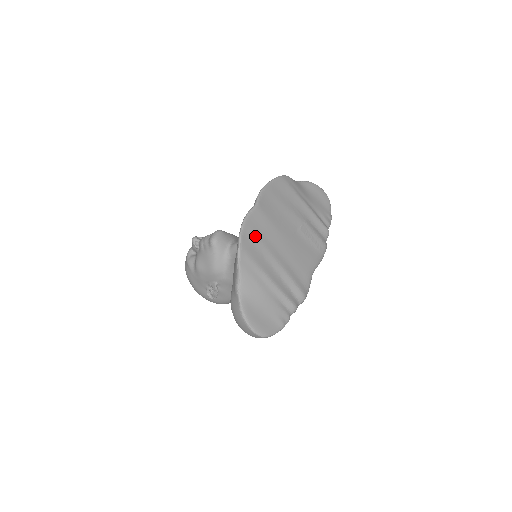
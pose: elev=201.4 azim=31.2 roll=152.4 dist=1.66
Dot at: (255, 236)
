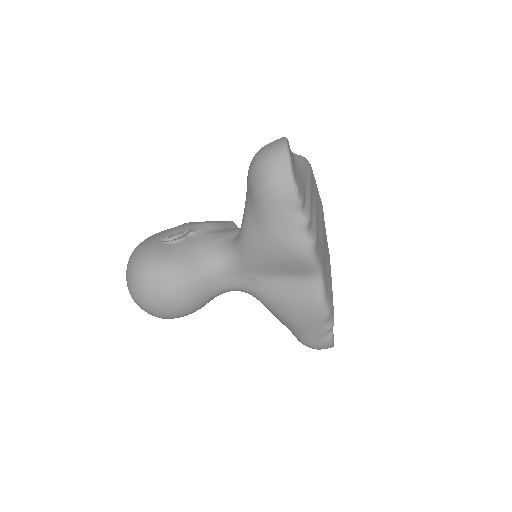
Dot at: (316, 190)
